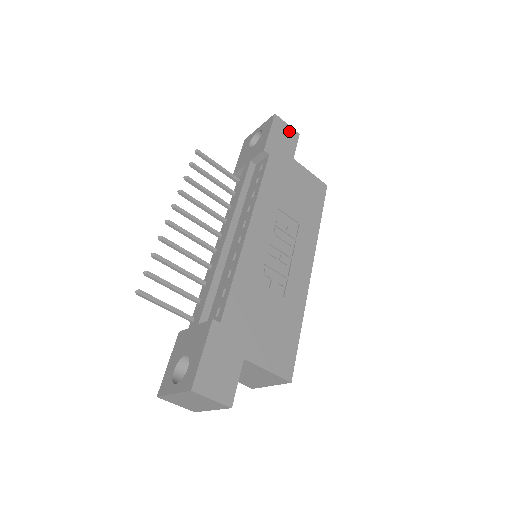
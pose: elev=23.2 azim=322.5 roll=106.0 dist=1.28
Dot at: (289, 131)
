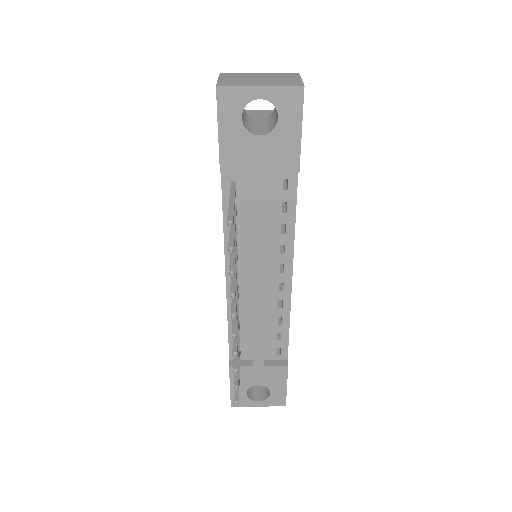
Dot at: occluded
